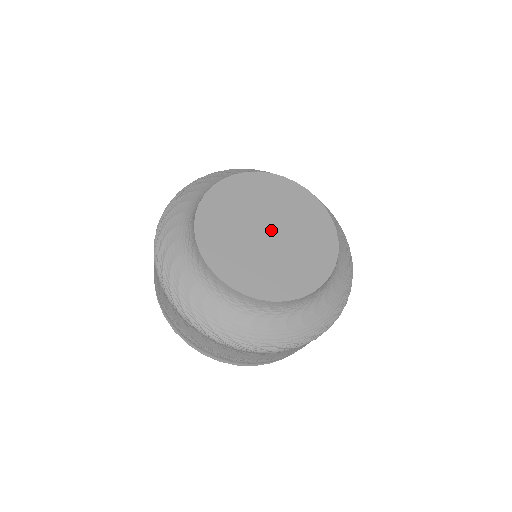
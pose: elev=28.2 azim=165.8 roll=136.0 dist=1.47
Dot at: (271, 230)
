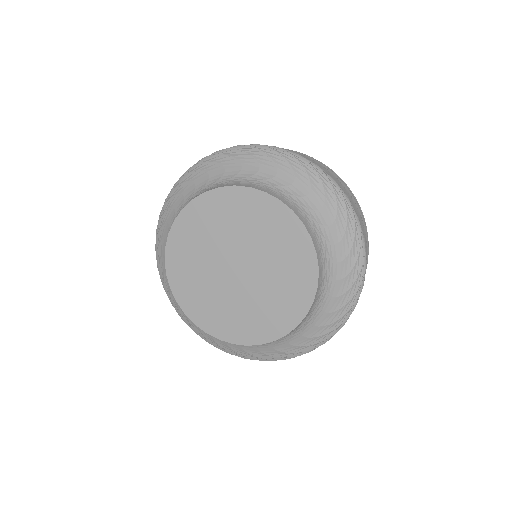
Dot at: (237, 265)
